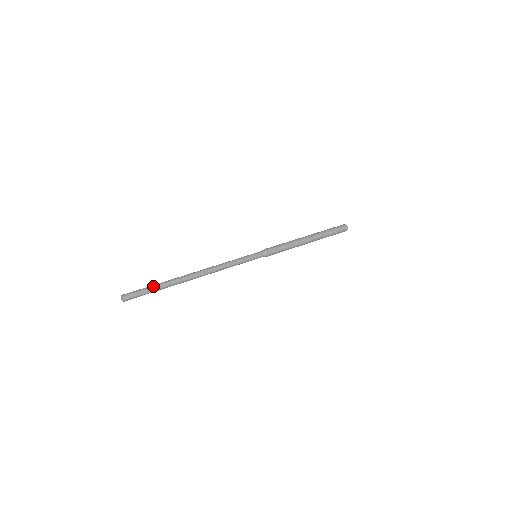
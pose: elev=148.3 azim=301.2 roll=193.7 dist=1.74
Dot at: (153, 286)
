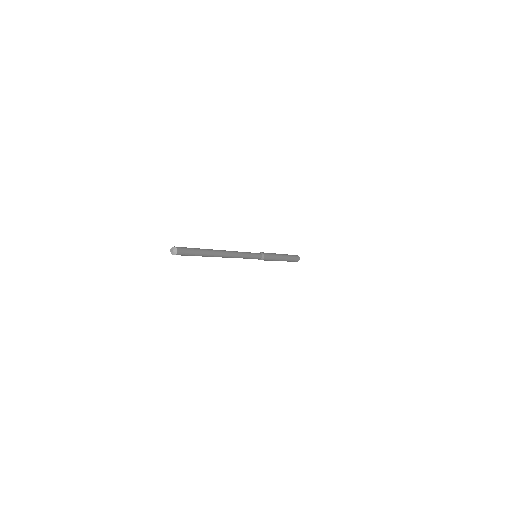
Dot at: (195, 248)
